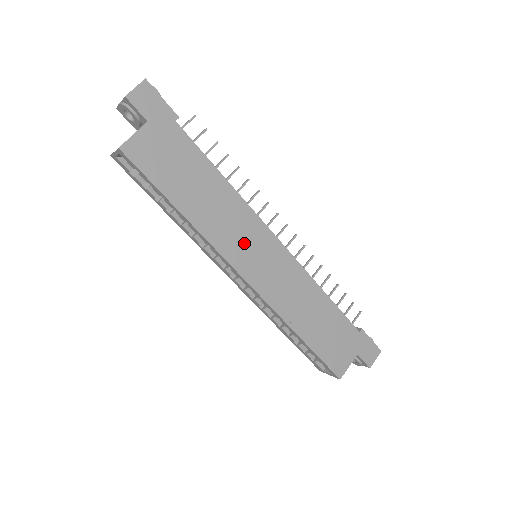
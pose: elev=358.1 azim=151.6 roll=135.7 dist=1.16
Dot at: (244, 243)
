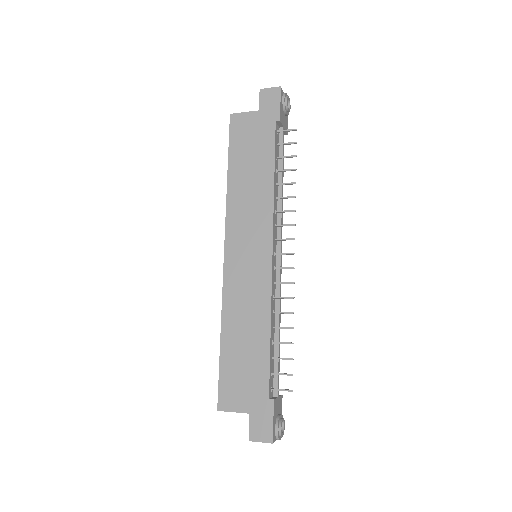
Dot at: (247, 230)
